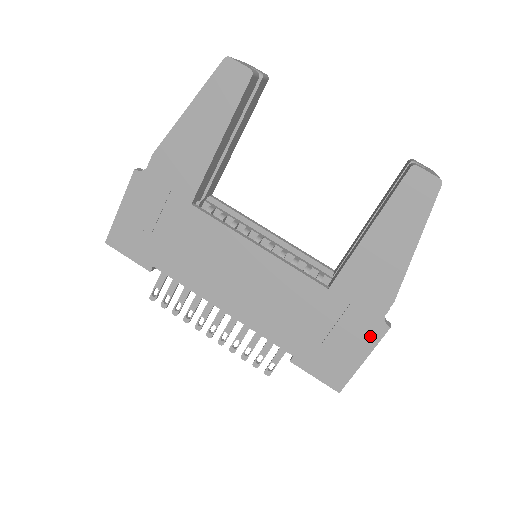
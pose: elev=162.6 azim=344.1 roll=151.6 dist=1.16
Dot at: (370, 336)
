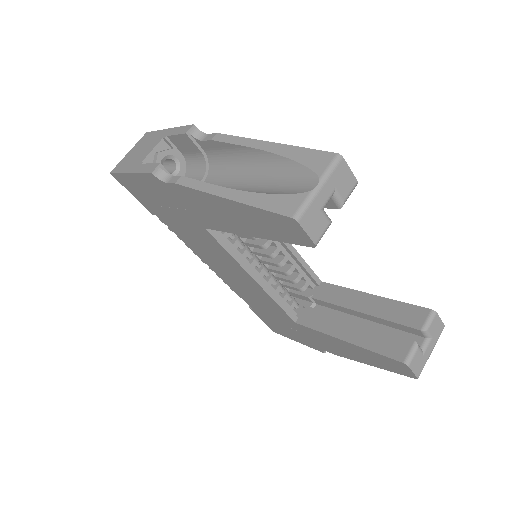
Dot at: (309, 344)
